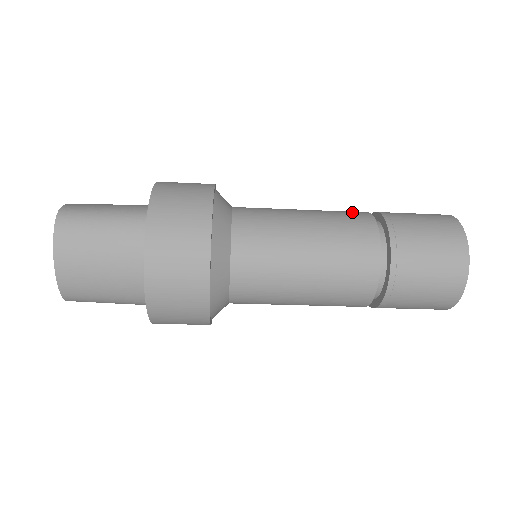
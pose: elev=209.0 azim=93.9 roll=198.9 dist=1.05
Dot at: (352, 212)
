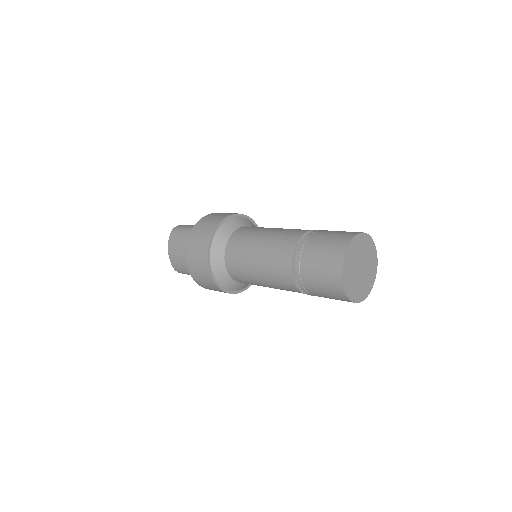
Dot at: occluded
